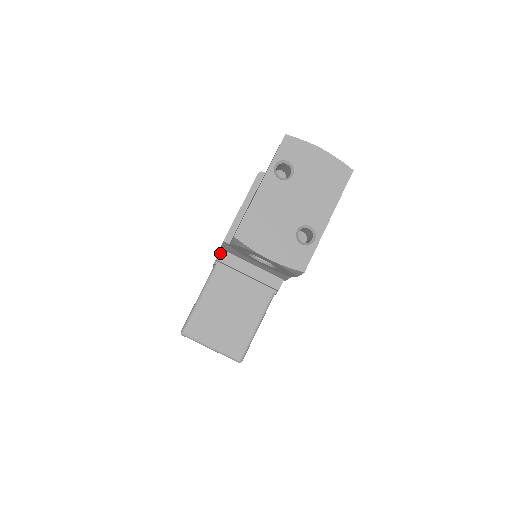
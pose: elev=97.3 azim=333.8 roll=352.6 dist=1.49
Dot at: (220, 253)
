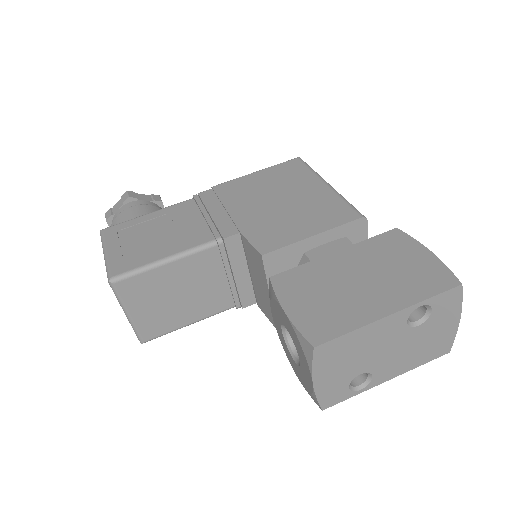
Dot at: (234, 236)
